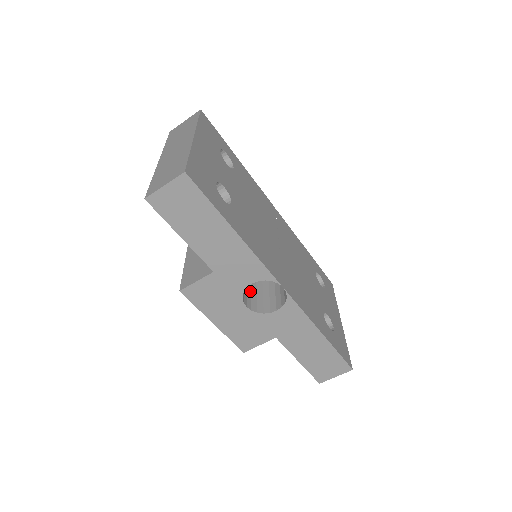
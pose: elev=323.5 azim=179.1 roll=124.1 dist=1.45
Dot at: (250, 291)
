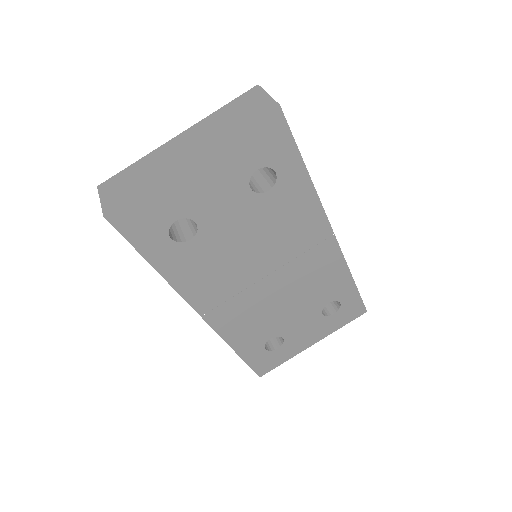
Dot at: occluded
